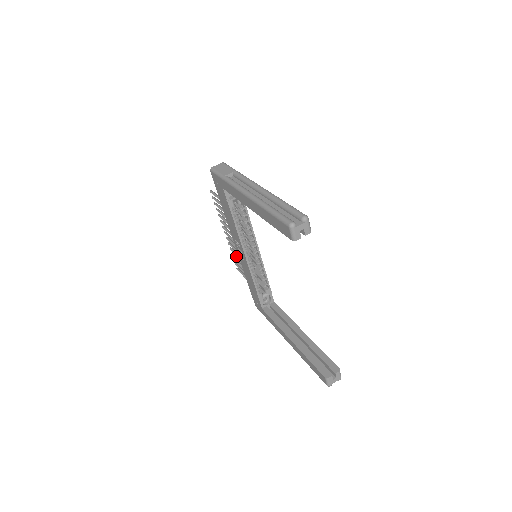
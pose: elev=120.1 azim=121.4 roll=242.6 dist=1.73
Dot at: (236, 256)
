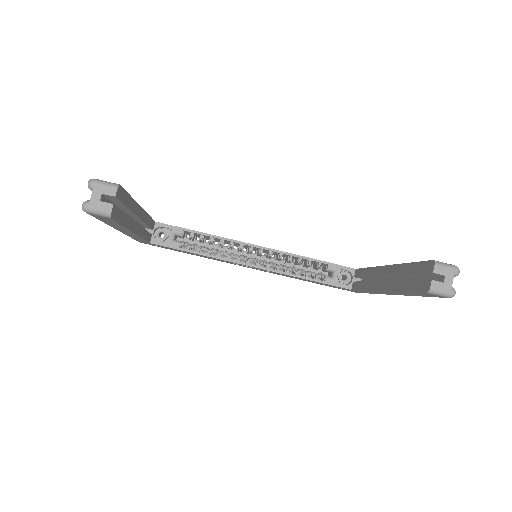
Dot at: occluded
